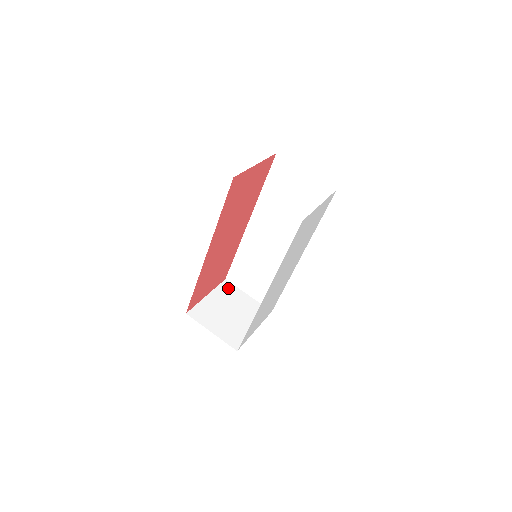
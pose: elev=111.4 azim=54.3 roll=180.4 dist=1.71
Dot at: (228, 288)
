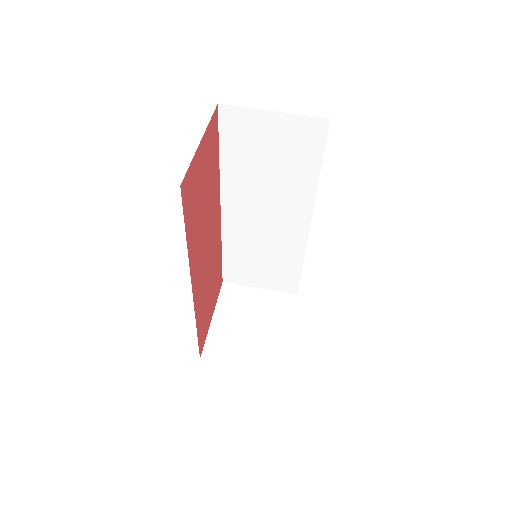
Dot at: (232, 293)
